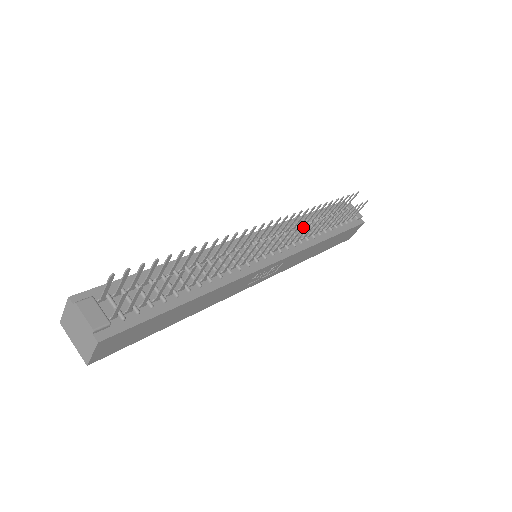
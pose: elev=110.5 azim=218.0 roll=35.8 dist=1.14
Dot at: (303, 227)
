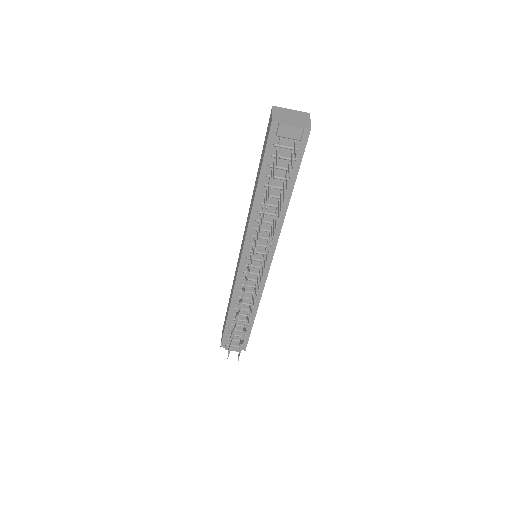
Dot at: (267, 258)
